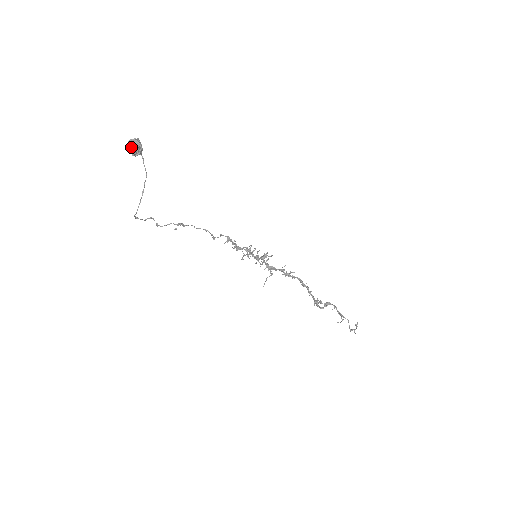
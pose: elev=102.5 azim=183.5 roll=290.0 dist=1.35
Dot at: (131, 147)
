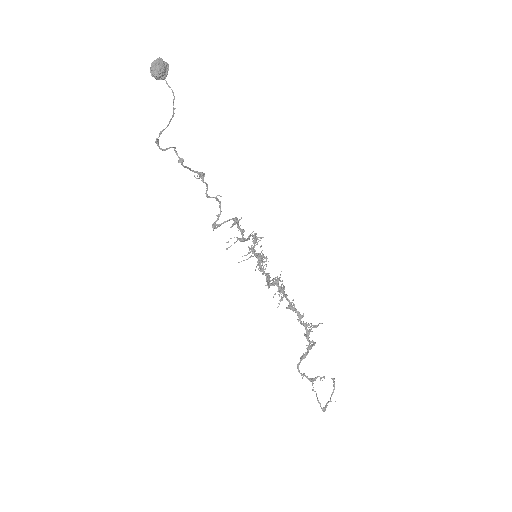
Dot at: (163, 62)
